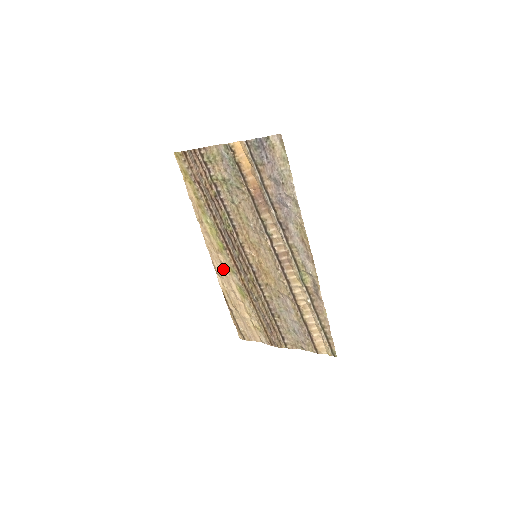
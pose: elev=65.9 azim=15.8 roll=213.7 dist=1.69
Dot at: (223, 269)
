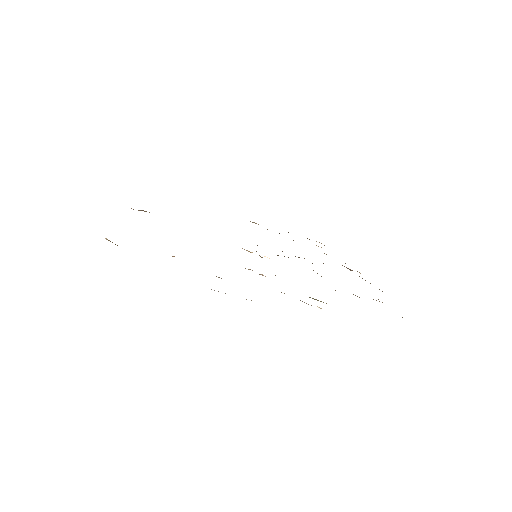
Dot at: occluded
